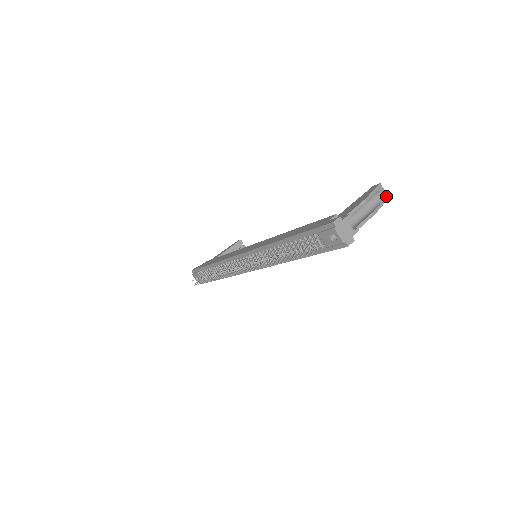
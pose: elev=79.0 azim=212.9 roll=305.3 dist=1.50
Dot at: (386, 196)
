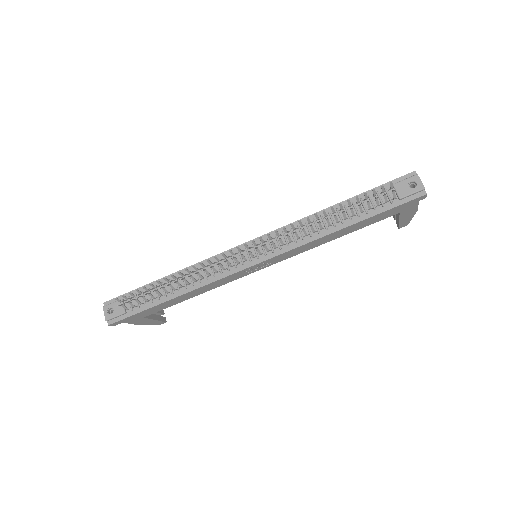
Dot at: occluded
